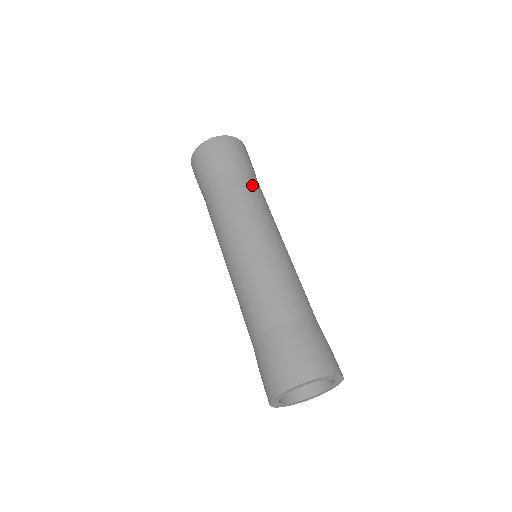
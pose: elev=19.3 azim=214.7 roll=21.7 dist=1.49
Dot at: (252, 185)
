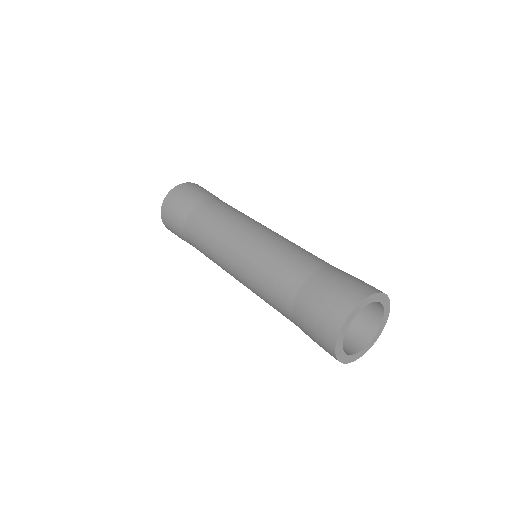
Dot at: occluded
